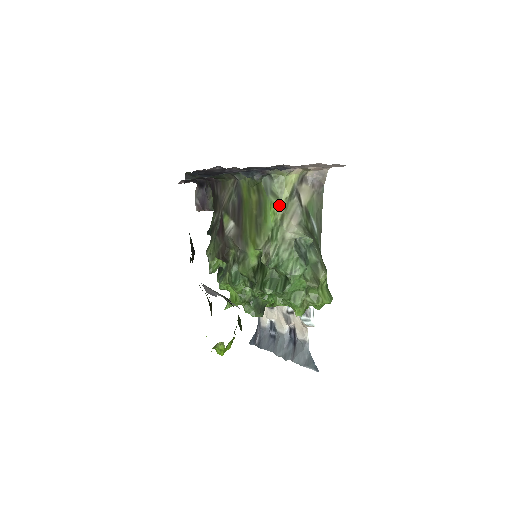
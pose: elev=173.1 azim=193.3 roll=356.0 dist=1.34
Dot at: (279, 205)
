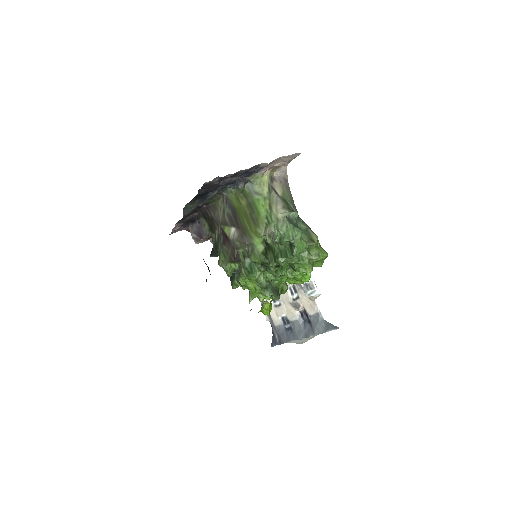
Dot at: (264, 199)
